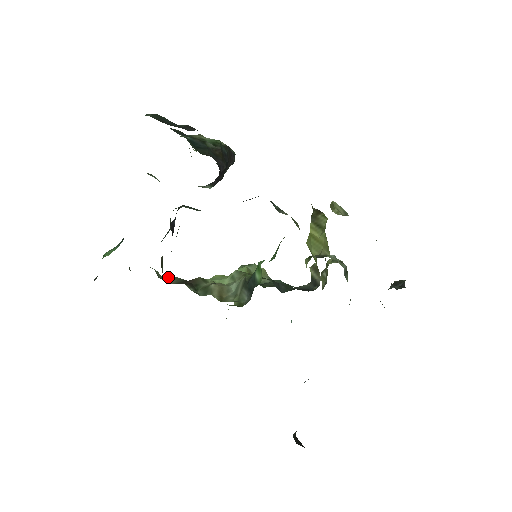
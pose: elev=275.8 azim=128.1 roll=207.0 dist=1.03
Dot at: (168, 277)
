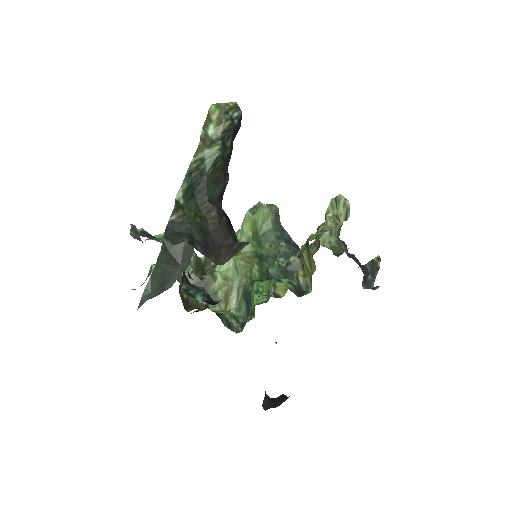
Dot at: occluded
